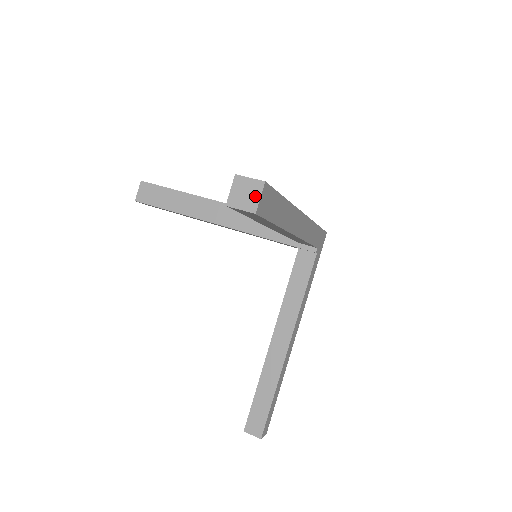
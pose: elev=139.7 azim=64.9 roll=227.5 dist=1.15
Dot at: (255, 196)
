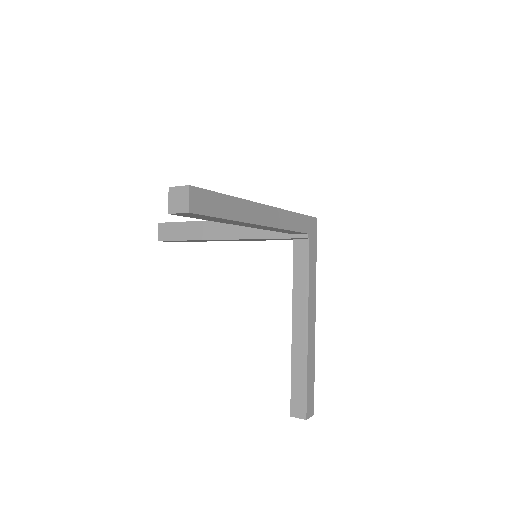
Dot at: (185, 199)
